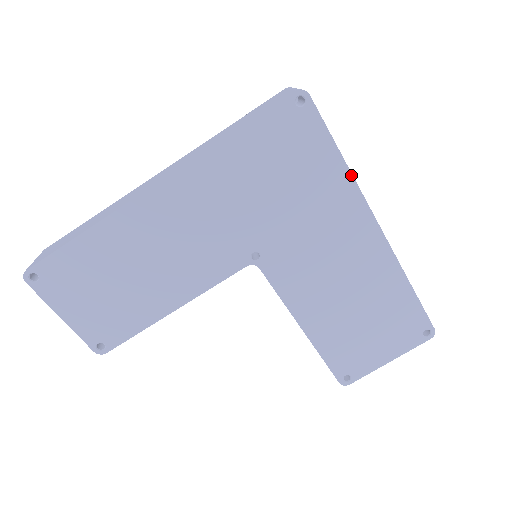
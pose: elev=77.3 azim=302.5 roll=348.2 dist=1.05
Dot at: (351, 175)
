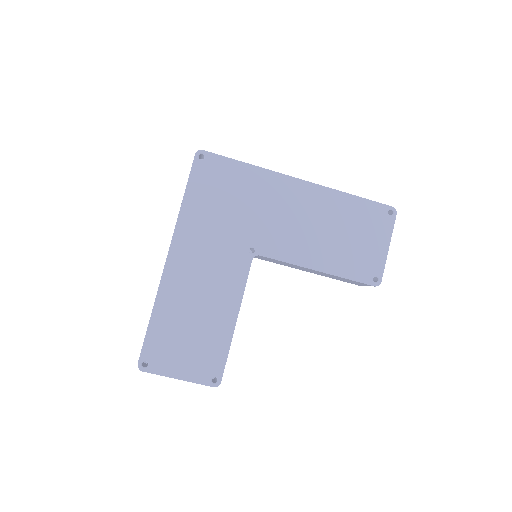
Dot at: (259, 168)
